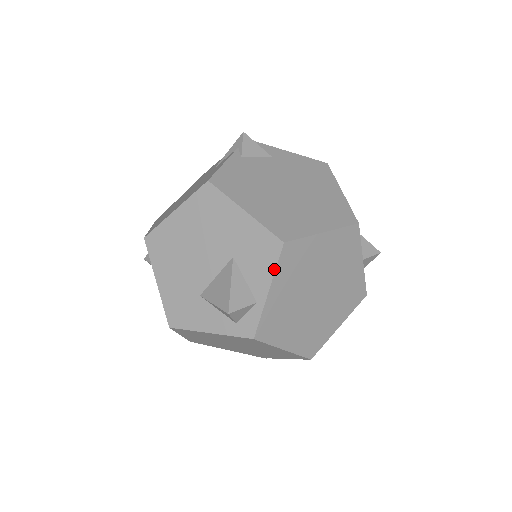
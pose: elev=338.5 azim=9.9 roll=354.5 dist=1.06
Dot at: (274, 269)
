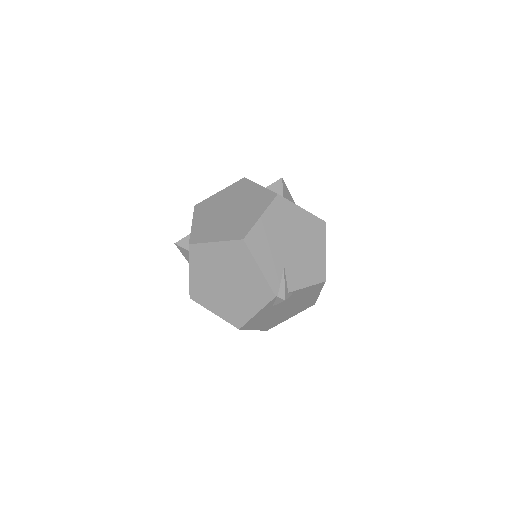
Dot at: (193, 216)
